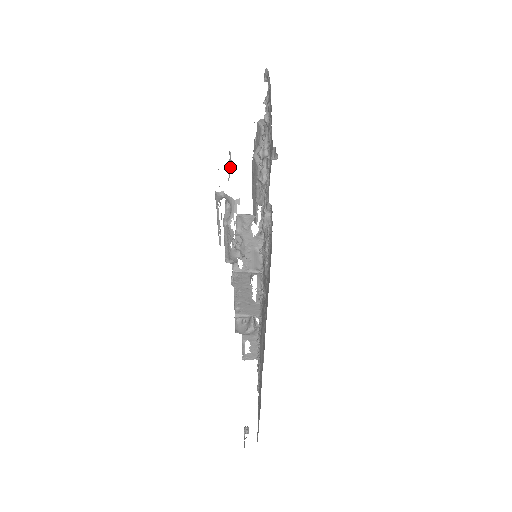
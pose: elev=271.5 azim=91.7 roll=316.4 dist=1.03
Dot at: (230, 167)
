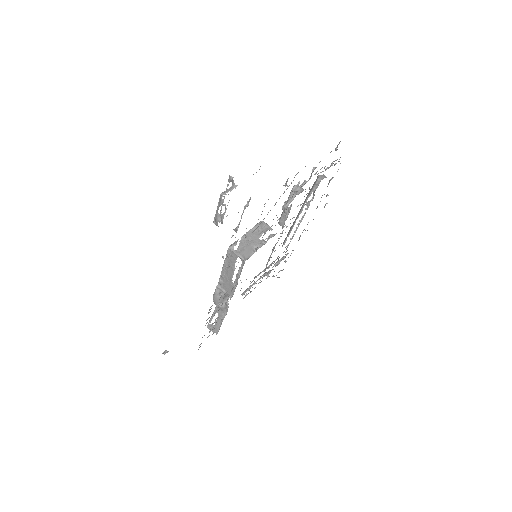
Dot at: occluded
